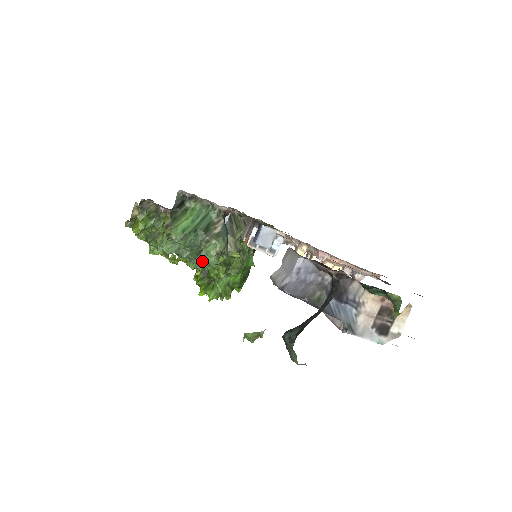
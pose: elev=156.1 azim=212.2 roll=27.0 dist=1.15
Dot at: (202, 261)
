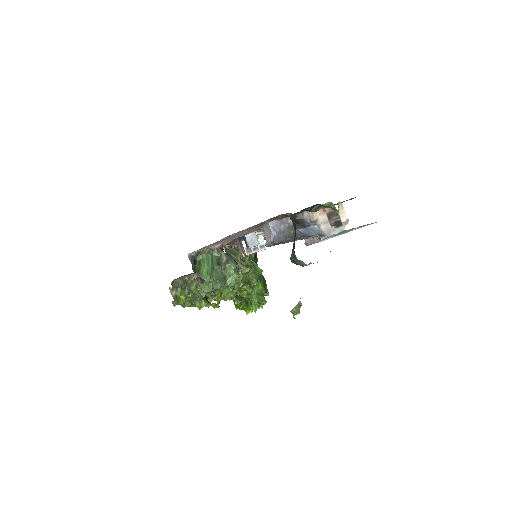
Dot at: (230, 281)
